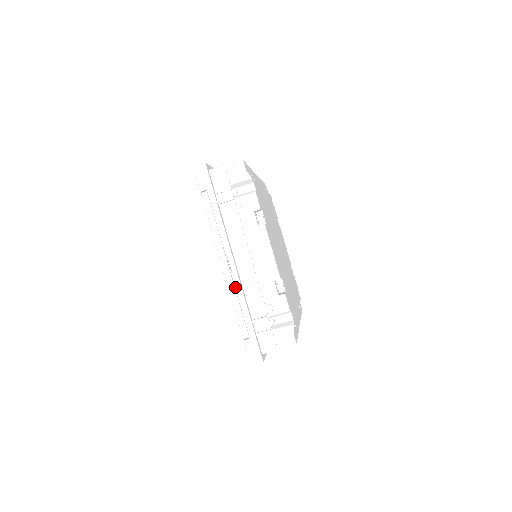
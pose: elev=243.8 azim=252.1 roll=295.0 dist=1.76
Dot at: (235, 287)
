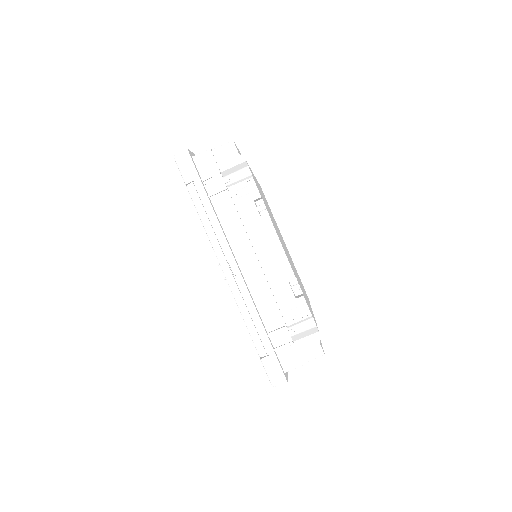
Dot at: (242, 296)
